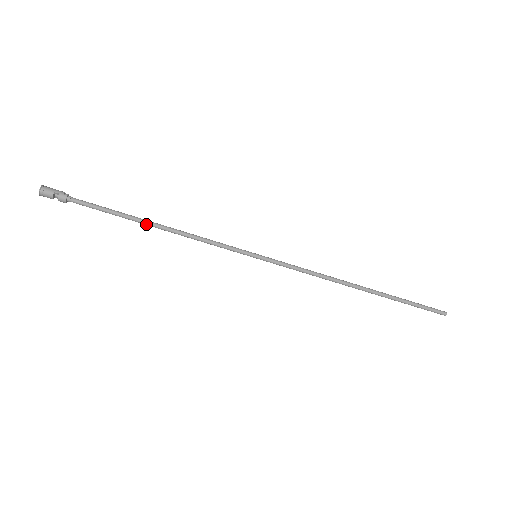
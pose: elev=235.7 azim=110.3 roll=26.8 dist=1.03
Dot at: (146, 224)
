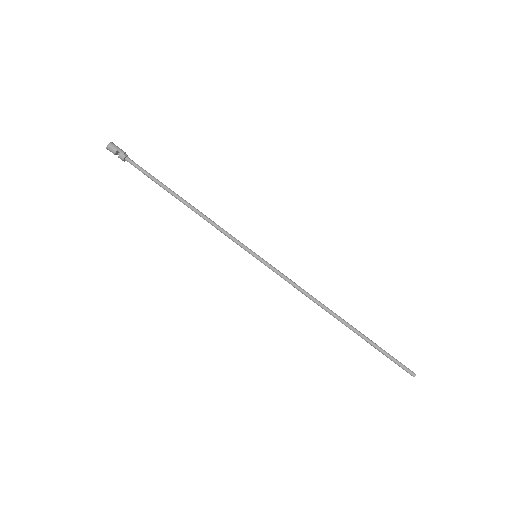
Dot at: (177, 198)
